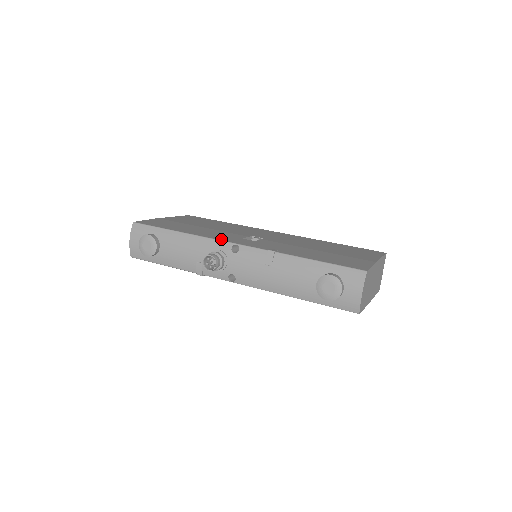
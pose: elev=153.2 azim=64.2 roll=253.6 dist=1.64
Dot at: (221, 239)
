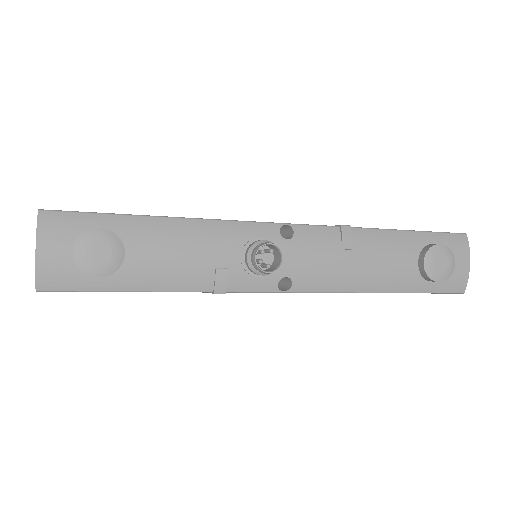
Dot at: (251, 221)
